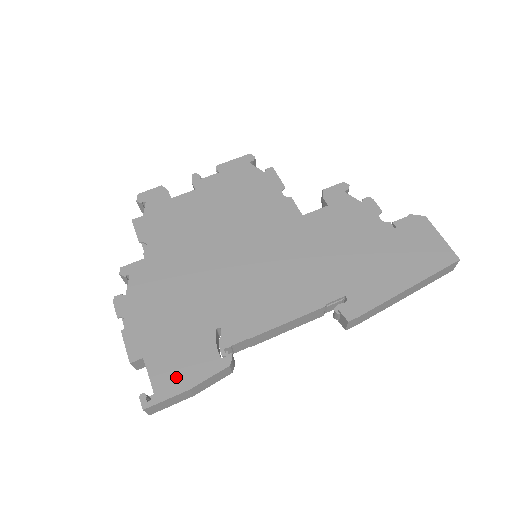
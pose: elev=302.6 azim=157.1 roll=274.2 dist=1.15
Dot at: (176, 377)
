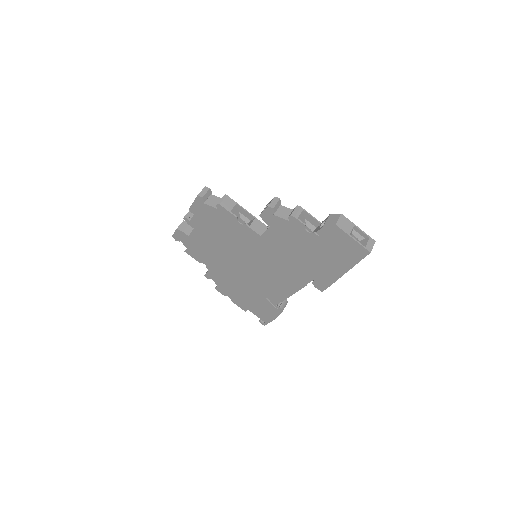
Dot at: (266, 316)
